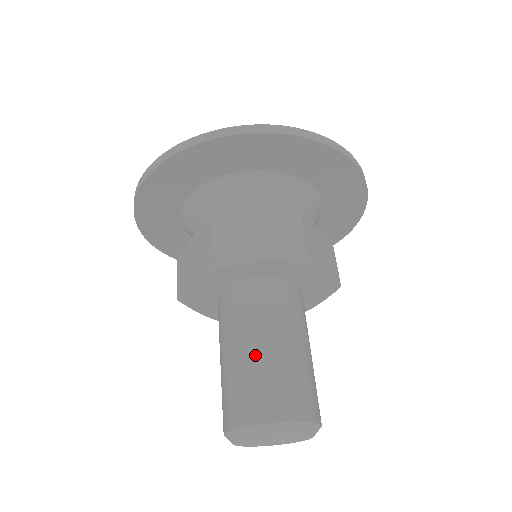
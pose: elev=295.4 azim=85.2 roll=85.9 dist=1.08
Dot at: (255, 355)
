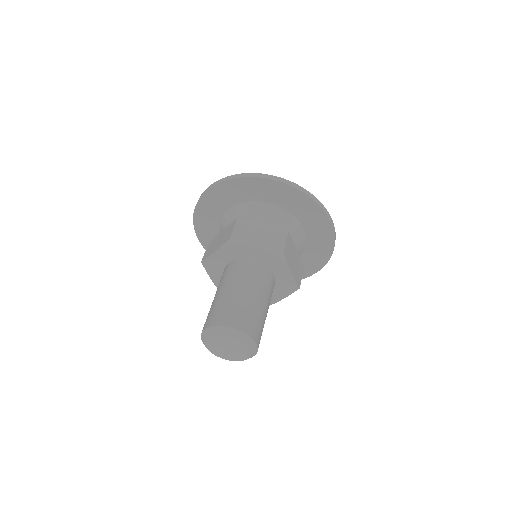
Dot at: (235, 295)
